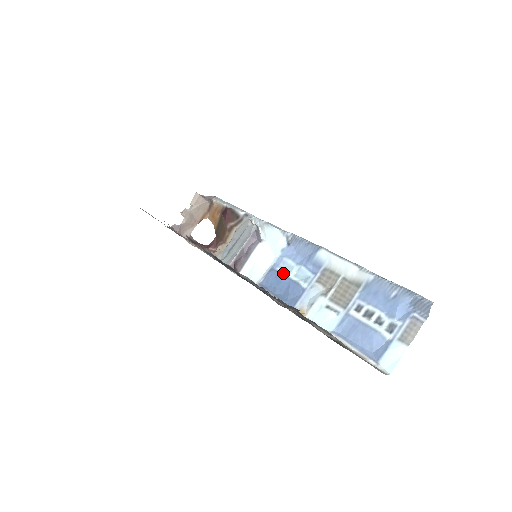
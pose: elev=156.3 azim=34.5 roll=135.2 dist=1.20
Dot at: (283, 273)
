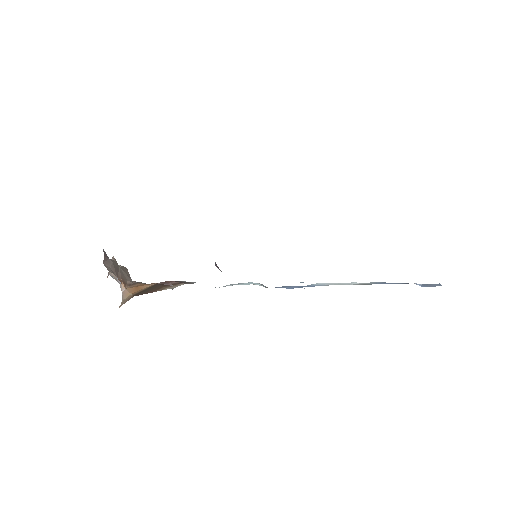
Dot at: occluded
